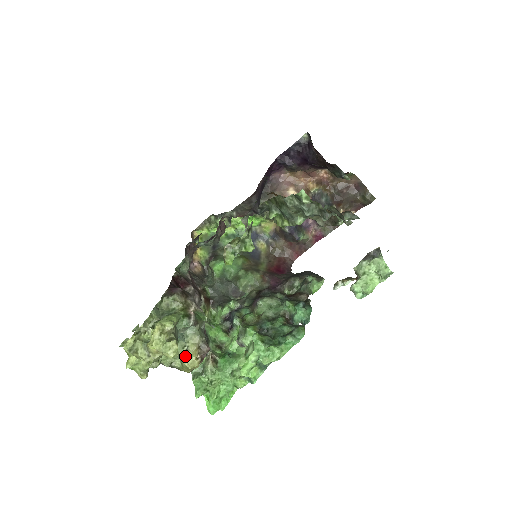
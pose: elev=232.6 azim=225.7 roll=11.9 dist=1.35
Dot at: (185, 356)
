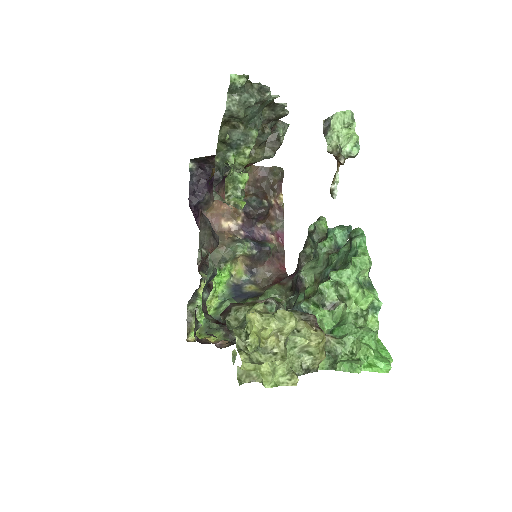
Dot at: (304, 337)
